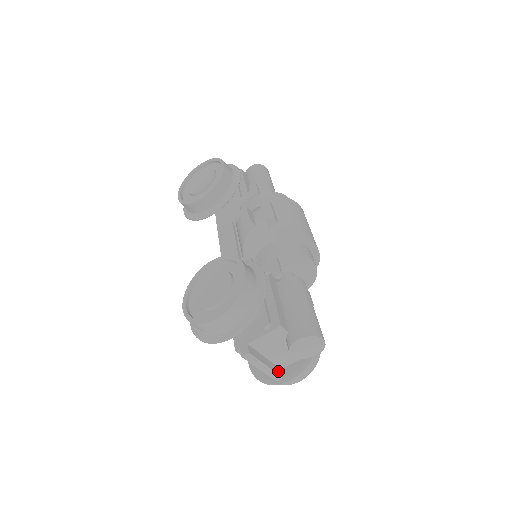
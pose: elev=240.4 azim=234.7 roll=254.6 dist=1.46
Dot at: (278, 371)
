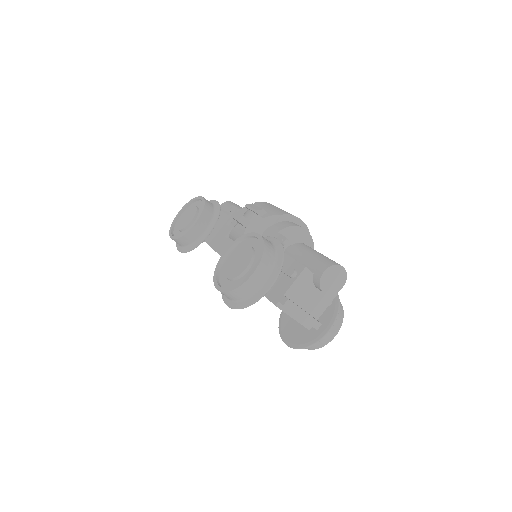
Dot at: (316, 320)
